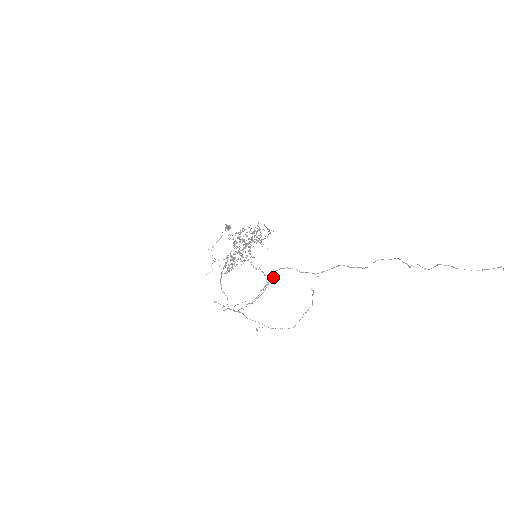
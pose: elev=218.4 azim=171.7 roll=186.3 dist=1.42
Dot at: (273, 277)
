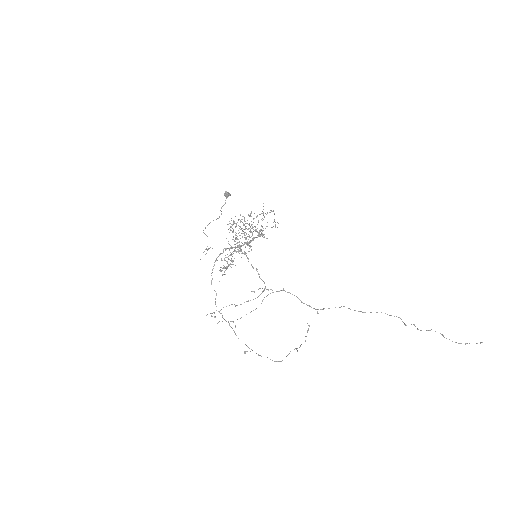
Dot at: (270, 289)
